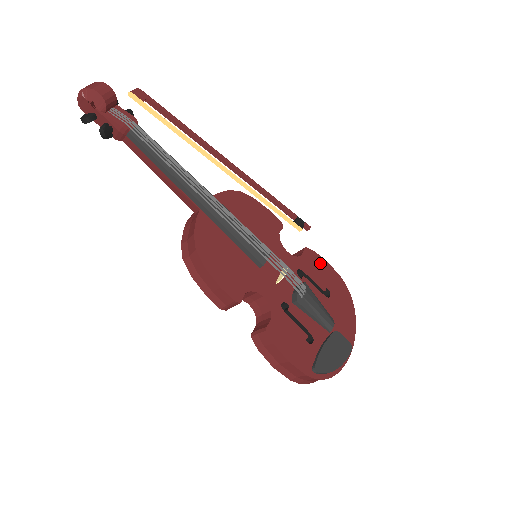
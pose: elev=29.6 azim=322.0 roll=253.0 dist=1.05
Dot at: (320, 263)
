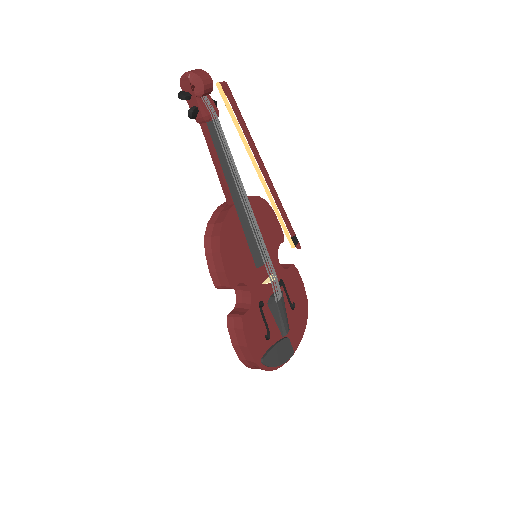
Dot at: (297, 280)
